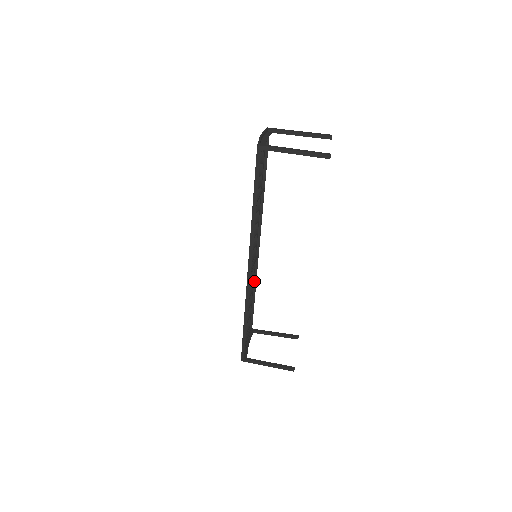
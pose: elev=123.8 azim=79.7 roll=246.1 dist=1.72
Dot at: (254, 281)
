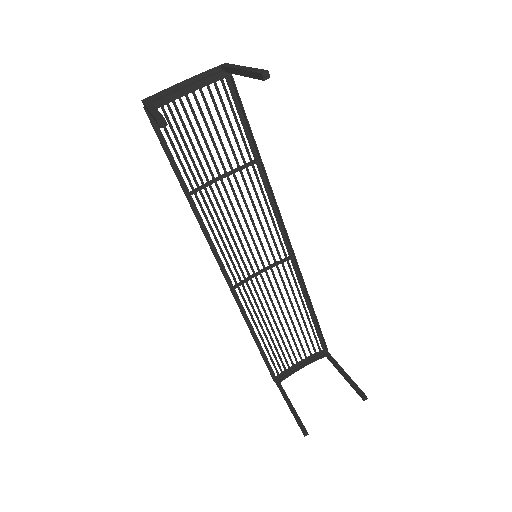
Dot at: (305, 289)
